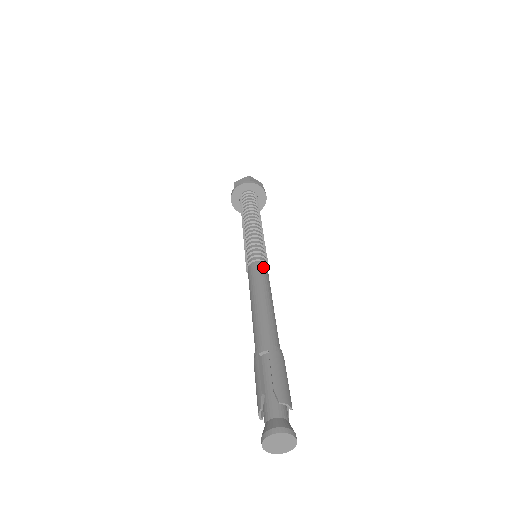
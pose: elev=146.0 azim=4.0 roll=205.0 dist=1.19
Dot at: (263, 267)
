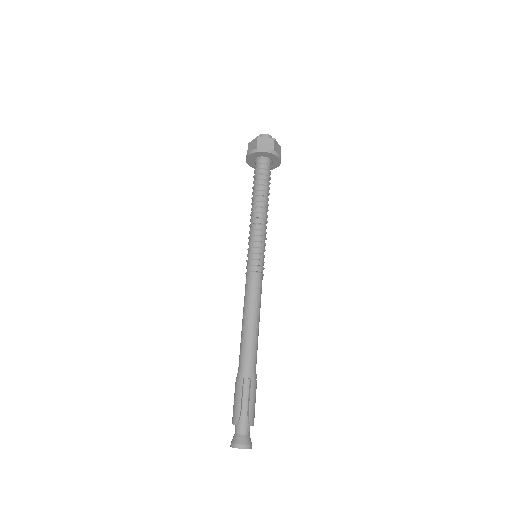
Dot at: (261, 281)
